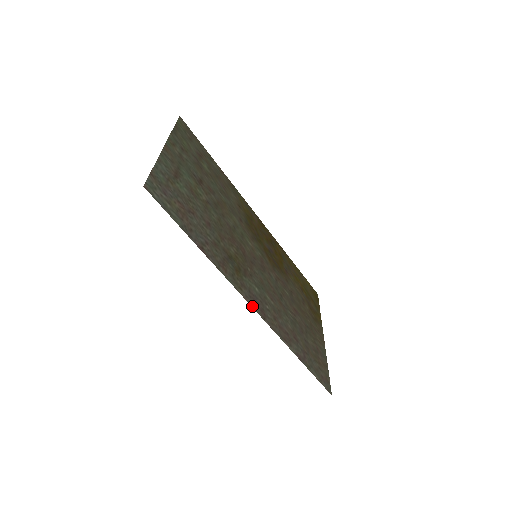
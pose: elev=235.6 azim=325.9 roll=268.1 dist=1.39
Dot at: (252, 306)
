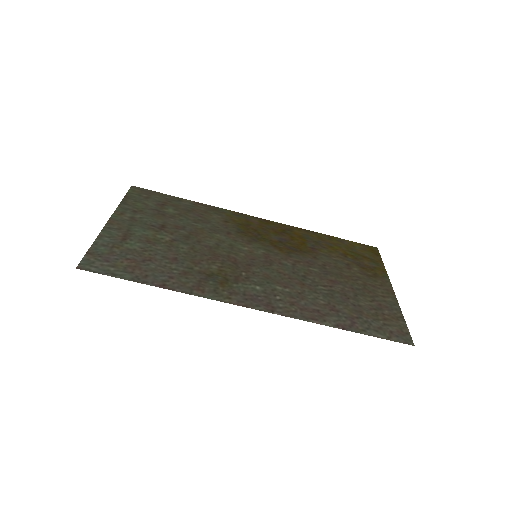
Dot at: (249, 307)
